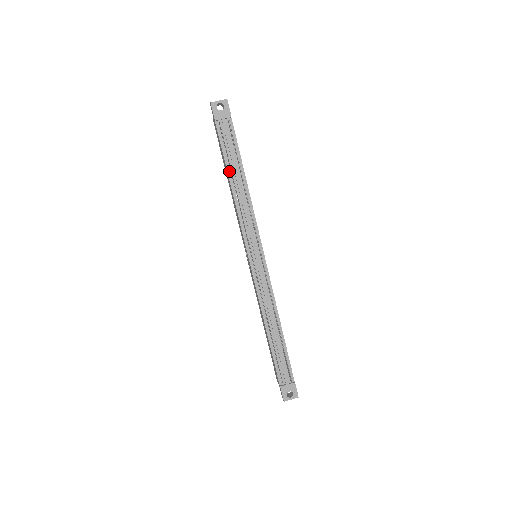
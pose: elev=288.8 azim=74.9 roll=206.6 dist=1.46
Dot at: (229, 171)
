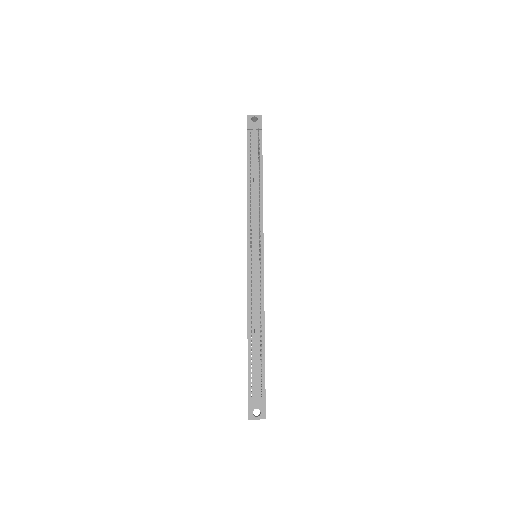
Dot at: (249, 171)
